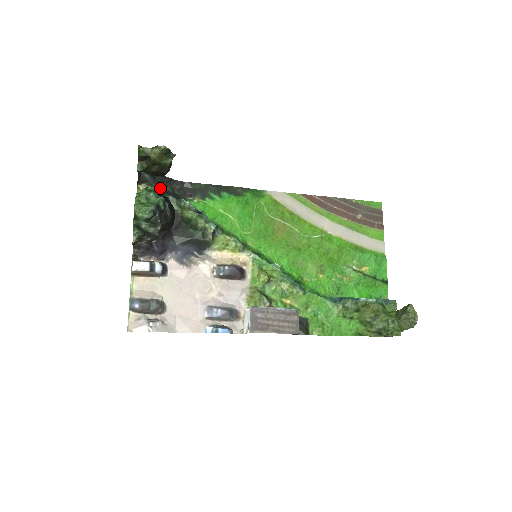
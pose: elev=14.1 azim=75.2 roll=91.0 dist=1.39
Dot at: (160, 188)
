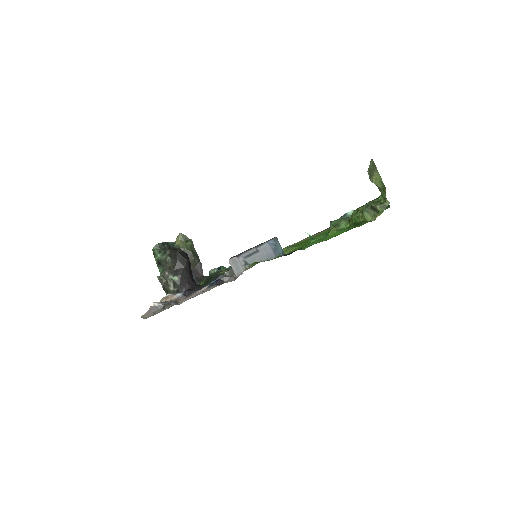
Dot at: occluded
